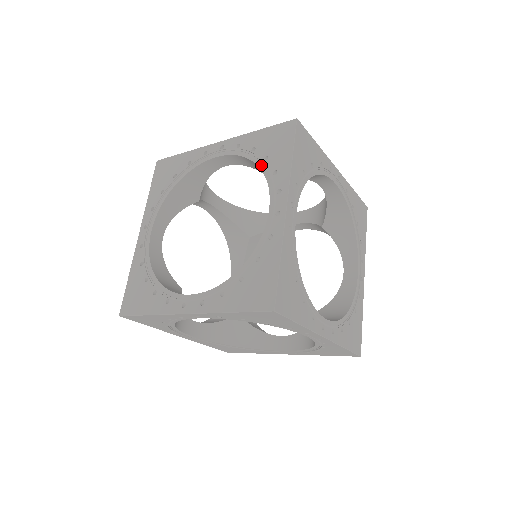
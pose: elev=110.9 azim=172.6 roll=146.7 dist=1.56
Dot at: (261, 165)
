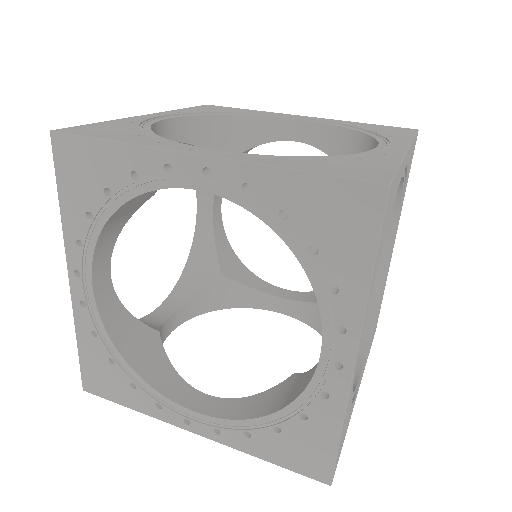
Dot at: occluded
